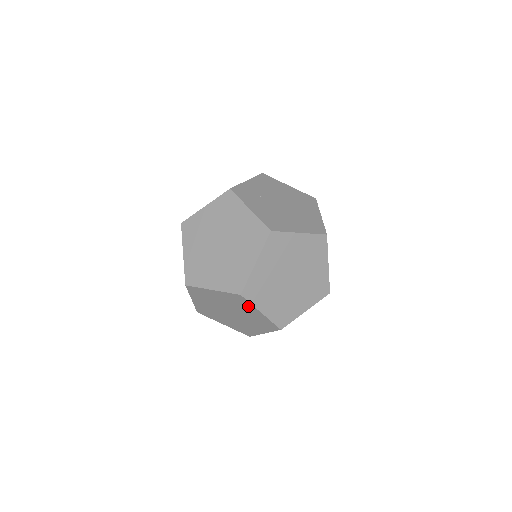
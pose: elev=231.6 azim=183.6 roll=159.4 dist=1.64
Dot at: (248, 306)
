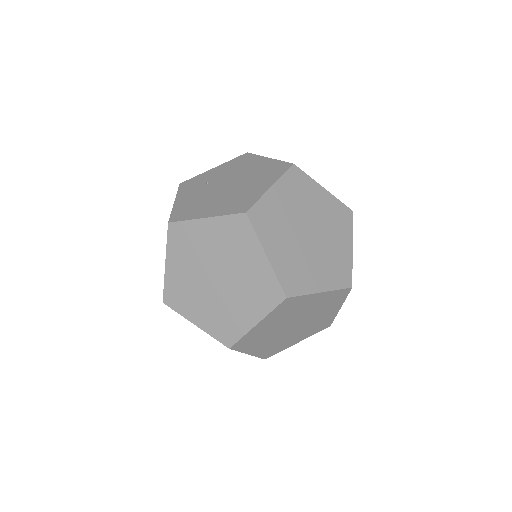
Dot at: occluded
